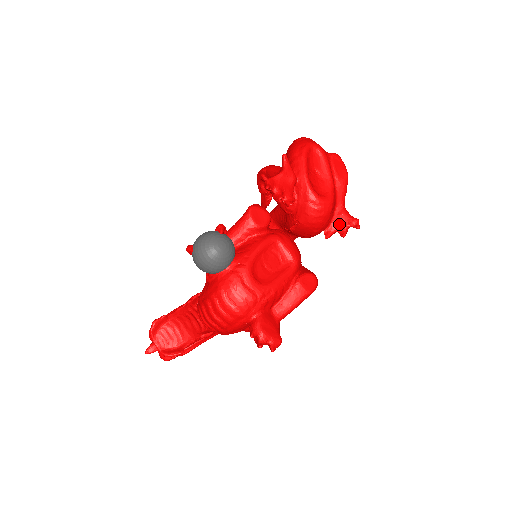
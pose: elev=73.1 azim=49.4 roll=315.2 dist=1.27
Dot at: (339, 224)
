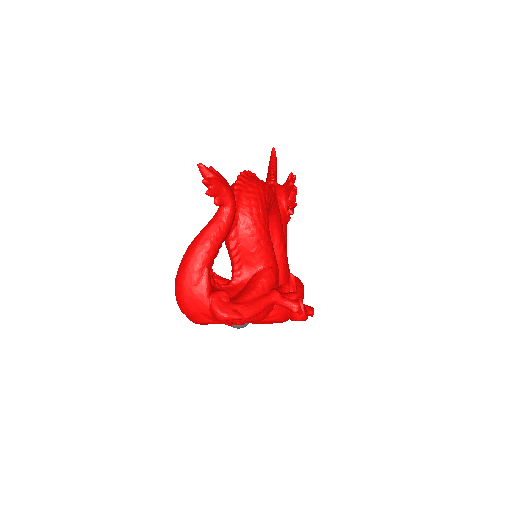
Dot at: occluded
